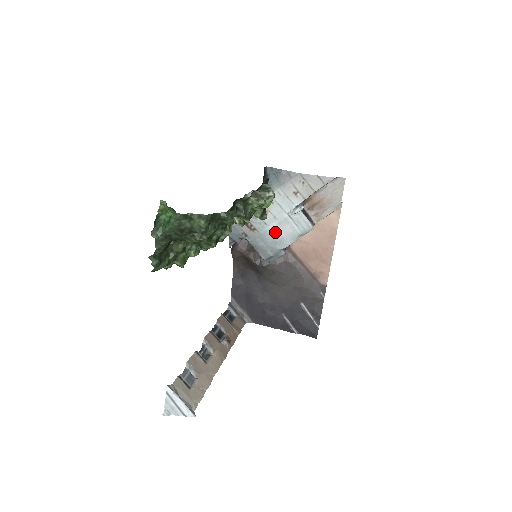
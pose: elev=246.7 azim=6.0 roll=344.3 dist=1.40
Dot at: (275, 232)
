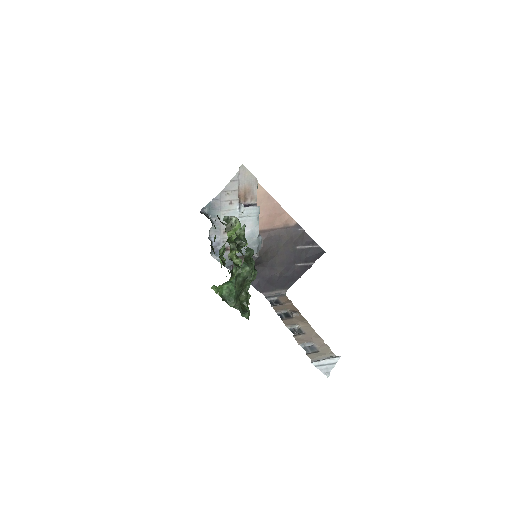
Dot at: (245, 234)
